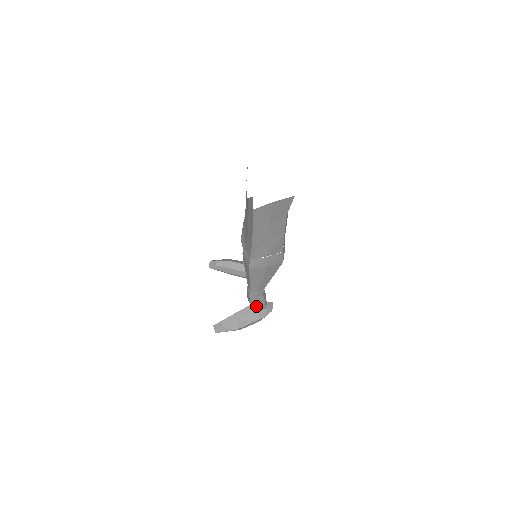
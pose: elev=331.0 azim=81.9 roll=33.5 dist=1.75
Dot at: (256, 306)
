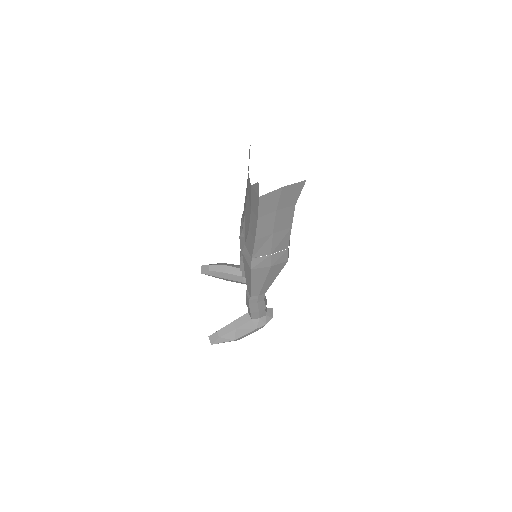
Dot at: (256, 313)
